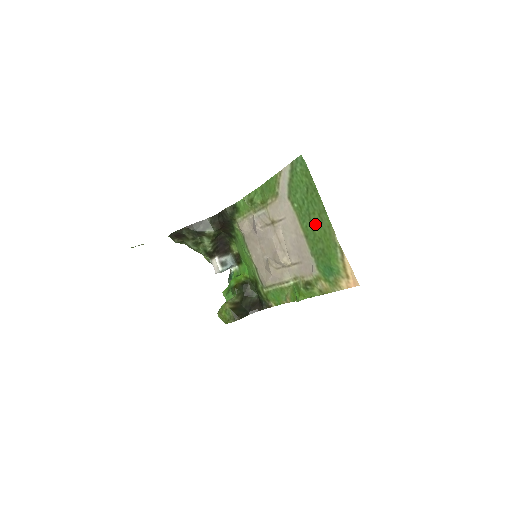
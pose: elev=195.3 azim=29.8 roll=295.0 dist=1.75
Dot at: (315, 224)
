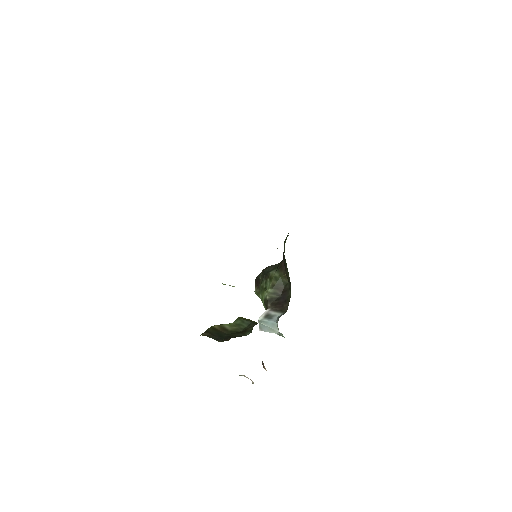
Dot at: occluded
